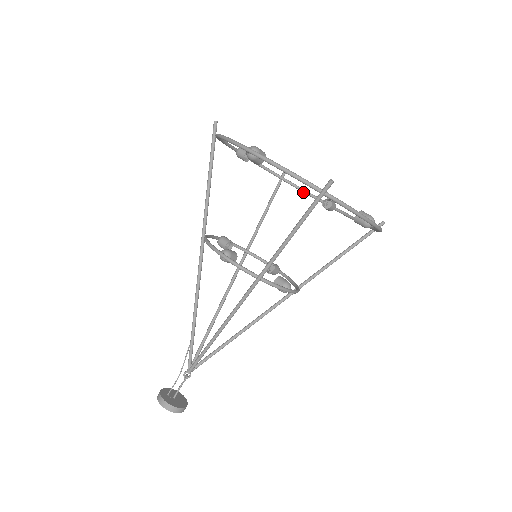
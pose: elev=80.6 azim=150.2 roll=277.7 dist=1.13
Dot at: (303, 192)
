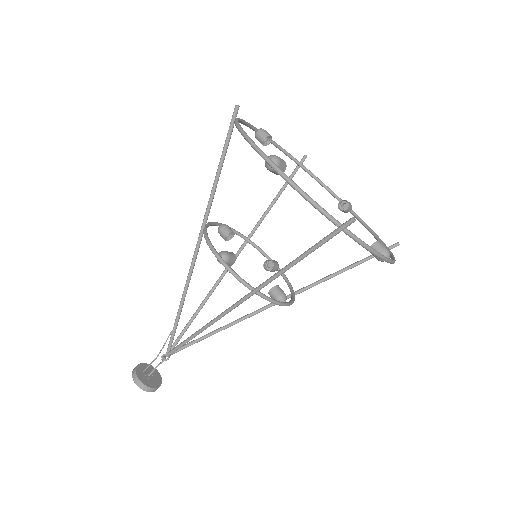
Dot at: (320, 184)
